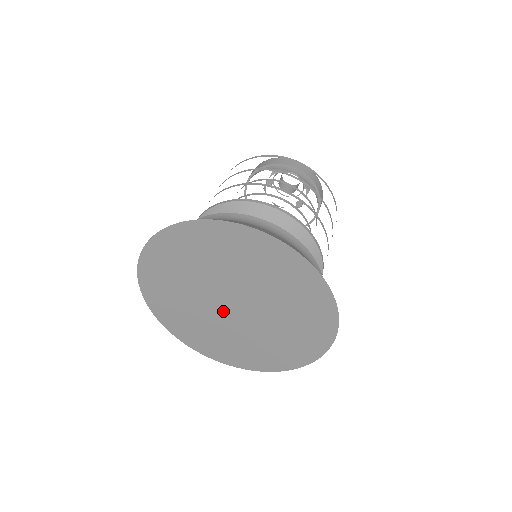
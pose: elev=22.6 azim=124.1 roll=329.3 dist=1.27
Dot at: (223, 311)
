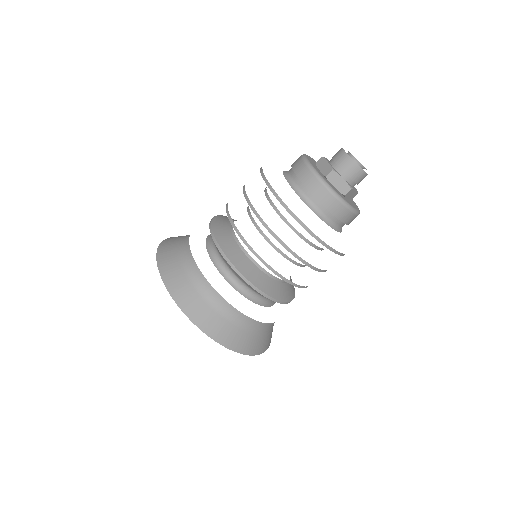
Dot at: occluded
